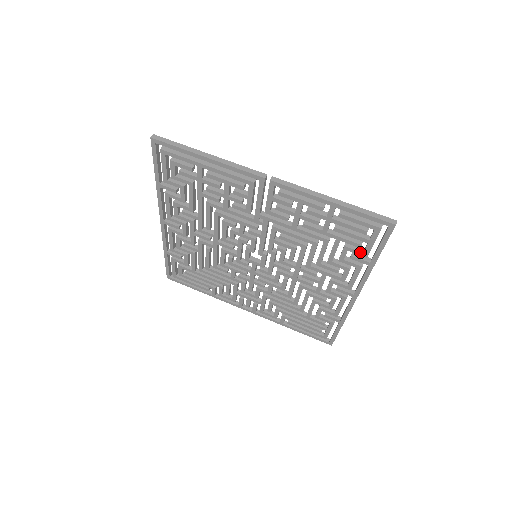
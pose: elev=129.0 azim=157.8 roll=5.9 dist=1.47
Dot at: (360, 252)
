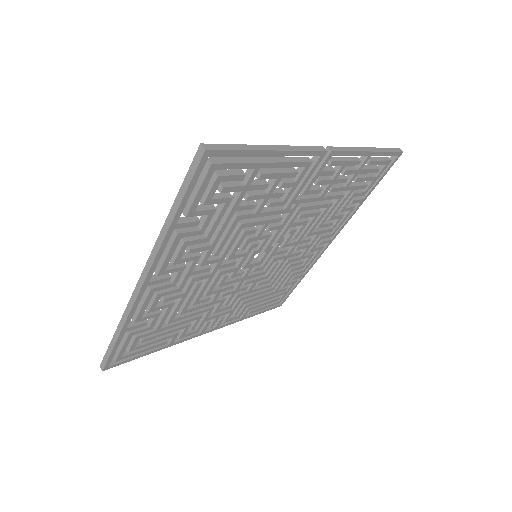
Dot at: (363, 193)
